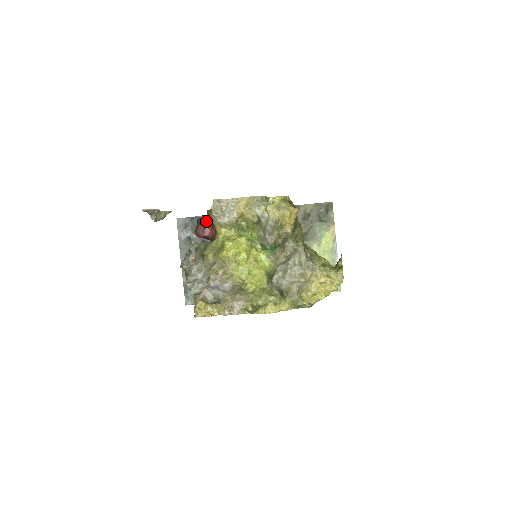
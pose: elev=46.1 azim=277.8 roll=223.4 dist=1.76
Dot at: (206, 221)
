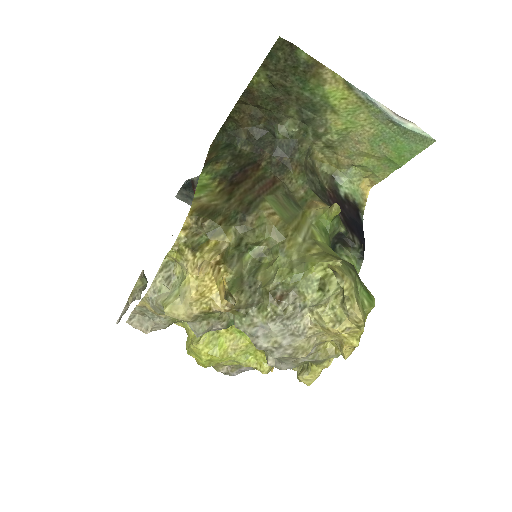
Dot at: (195, 183)
